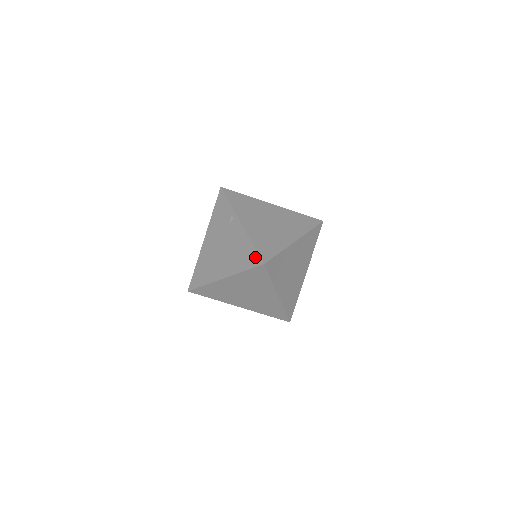
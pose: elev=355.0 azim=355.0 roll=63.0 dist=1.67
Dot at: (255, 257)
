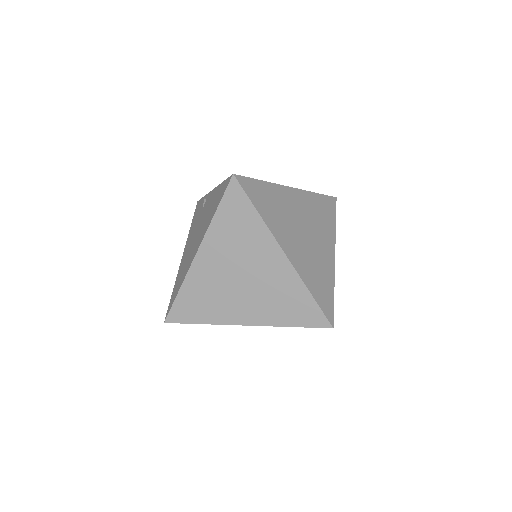
Dot at: (225, 184)
